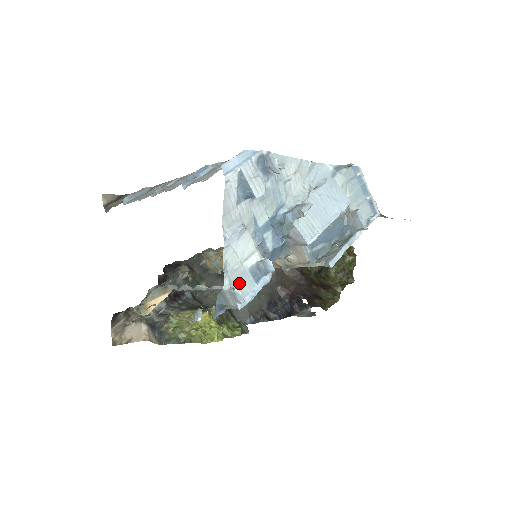
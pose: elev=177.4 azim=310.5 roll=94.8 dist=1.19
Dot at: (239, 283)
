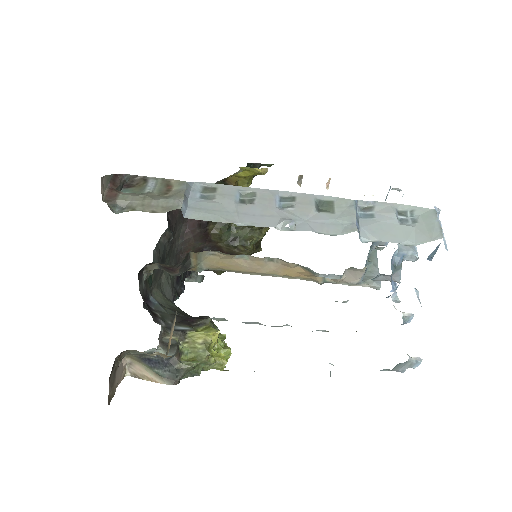
Dot at: occluded
